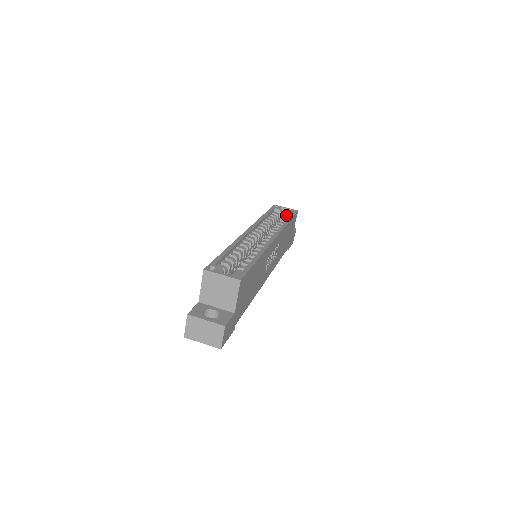
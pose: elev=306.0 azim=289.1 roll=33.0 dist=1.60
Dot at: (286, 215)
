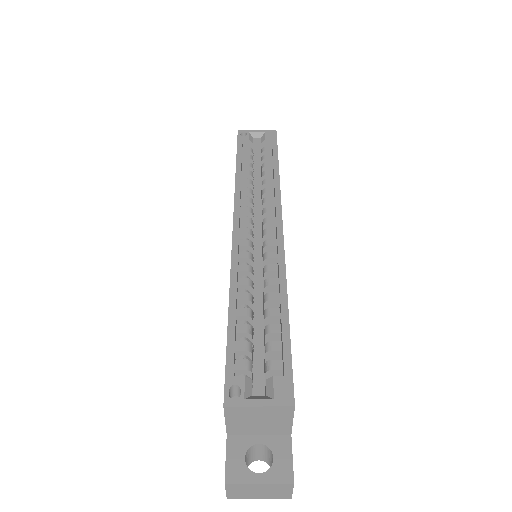
Dot at: (264, 148)
